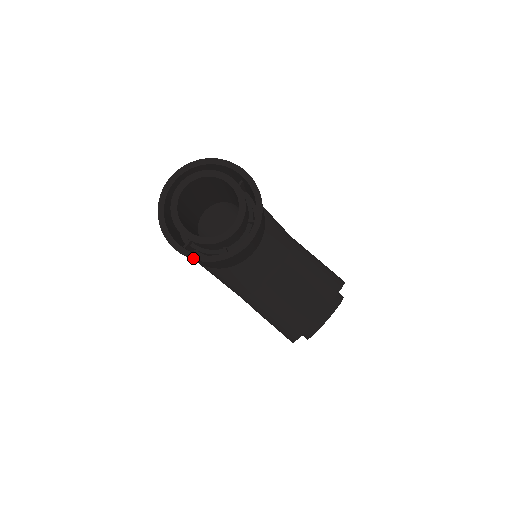
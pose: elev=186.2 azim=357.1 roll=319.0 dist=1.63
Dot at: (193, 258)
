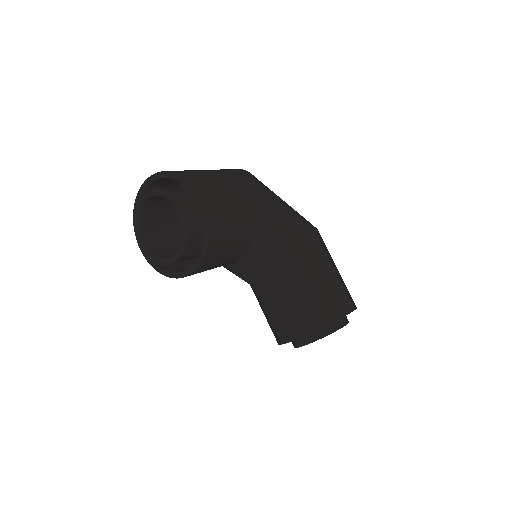
Dot at: (150, 263)
